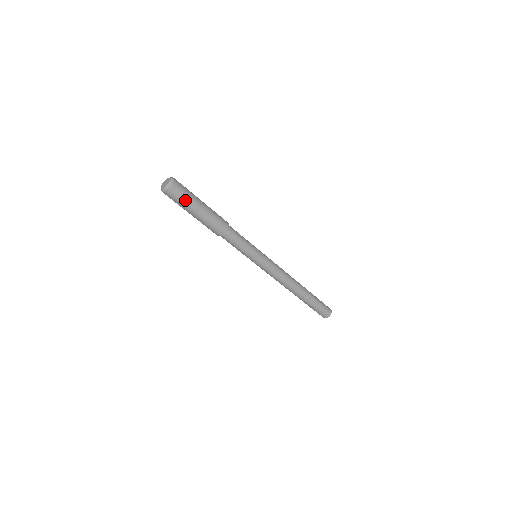
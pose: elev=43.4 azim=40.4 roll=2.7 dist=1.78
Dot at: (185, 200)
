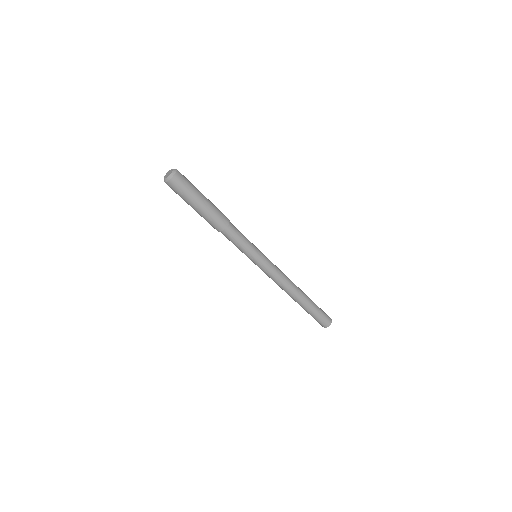
Dot at: (183, 194)
